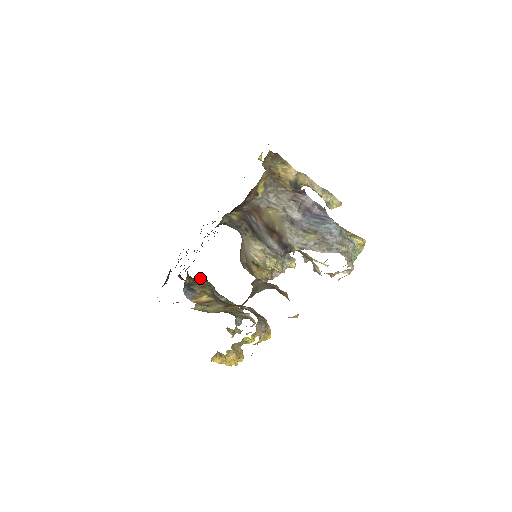
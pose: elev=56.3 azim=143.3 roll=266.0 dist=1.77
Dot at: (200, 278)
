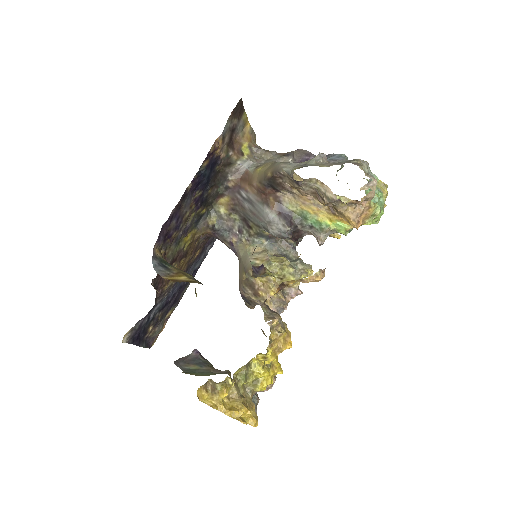
Dot at: occluded
